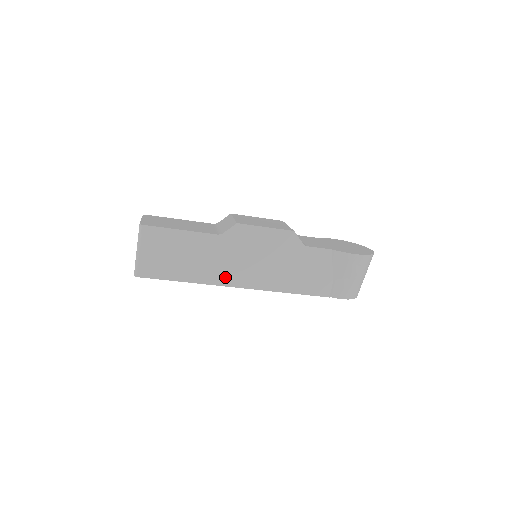
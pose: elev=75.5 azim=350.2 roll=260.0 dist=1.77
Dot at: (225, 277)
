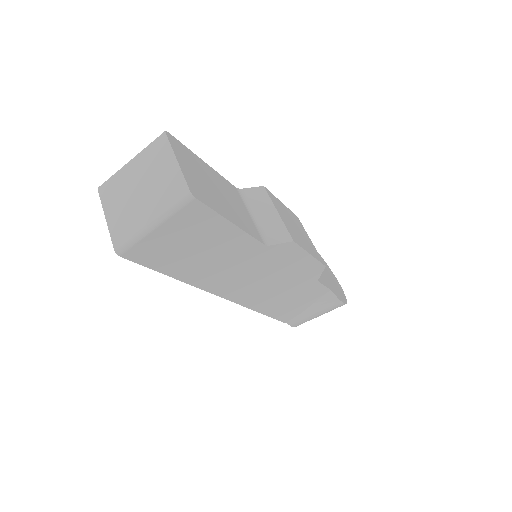
Dot at: (224, 286)
